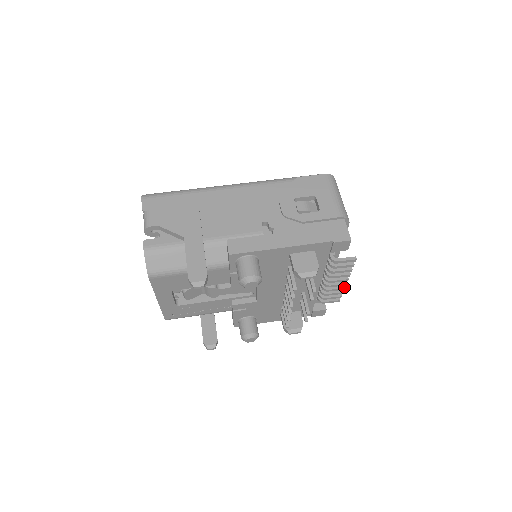
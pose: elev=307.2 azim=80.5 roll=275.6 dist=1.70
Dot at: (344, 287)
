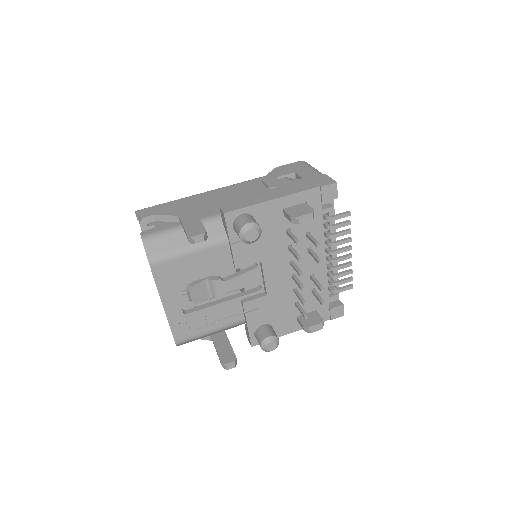
Dot at: (351, 262)
